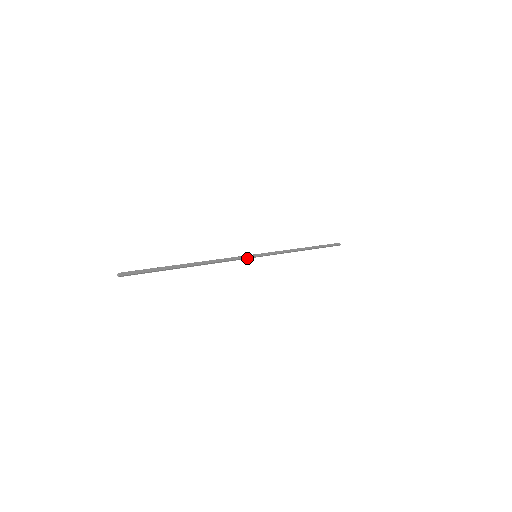
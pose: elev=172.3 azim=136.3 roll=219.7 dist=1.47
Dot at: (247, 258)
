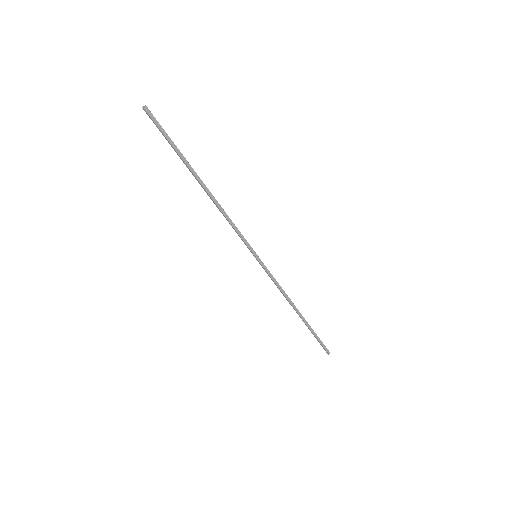
Dot at: (248, 247)
